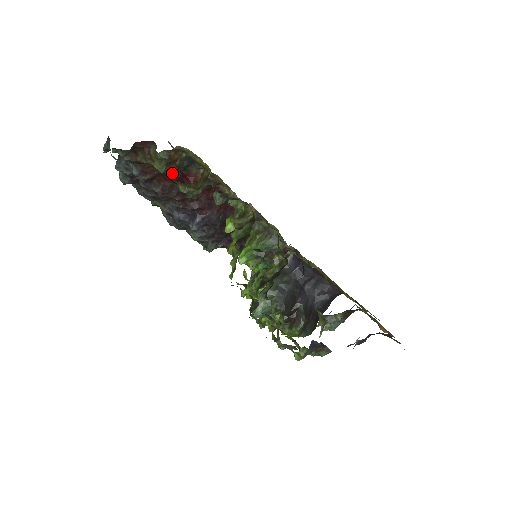
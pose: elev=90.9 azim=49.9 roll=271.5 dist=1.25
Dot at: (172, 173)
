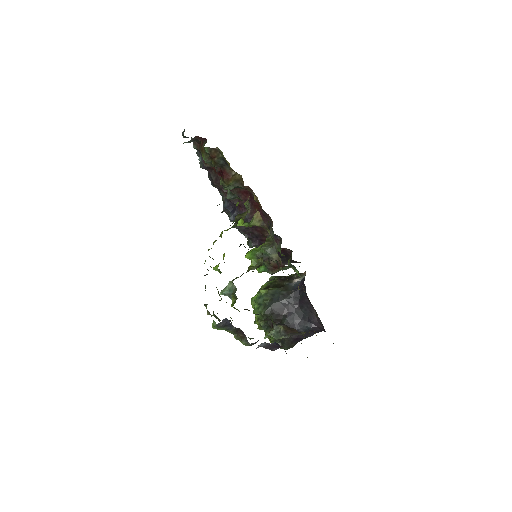
Dot at: (214, 166)
